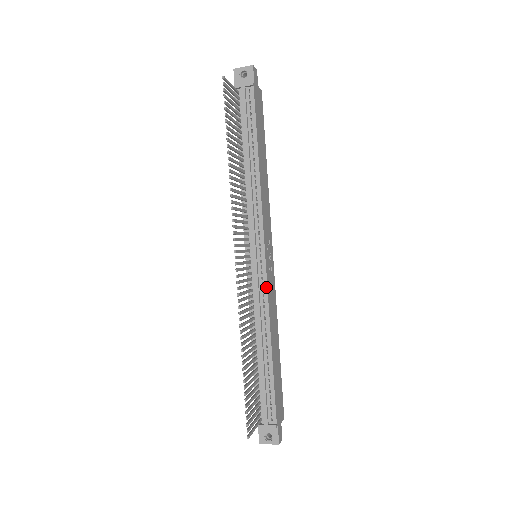
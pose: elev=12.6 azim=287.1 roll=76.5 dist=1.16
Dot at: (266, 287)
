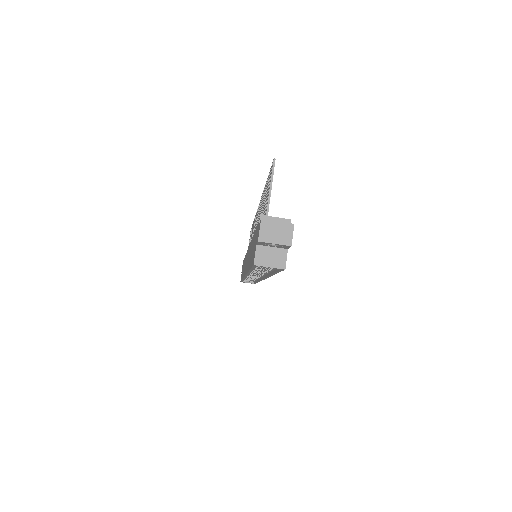
Dot at: occluded
